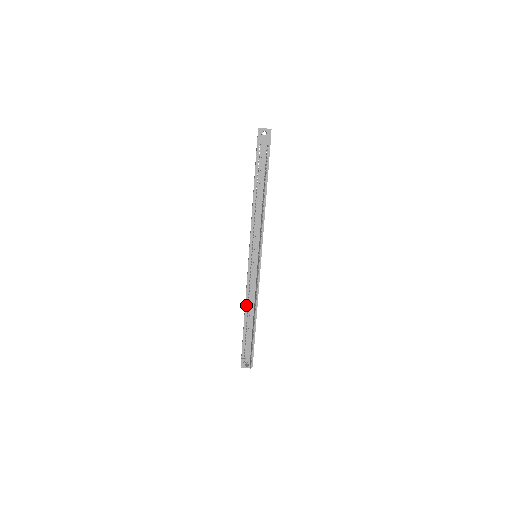
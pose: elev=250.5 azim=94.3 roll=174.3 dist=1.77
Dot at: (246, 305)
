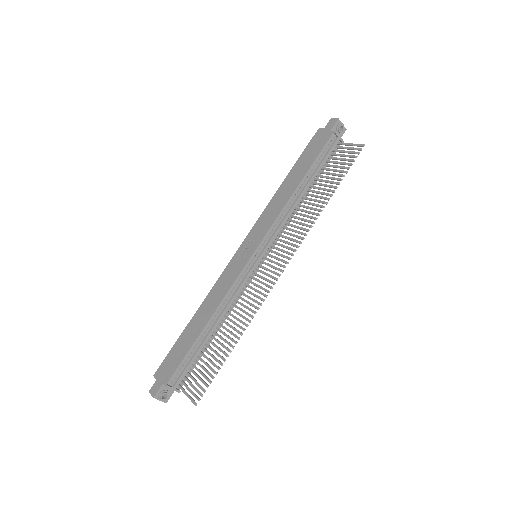
Dot at: (215, 312)
